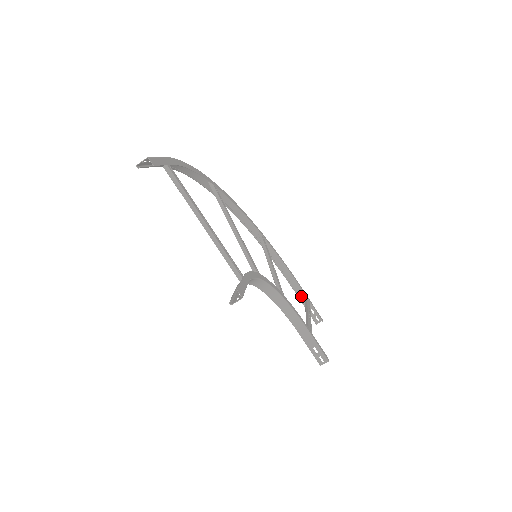
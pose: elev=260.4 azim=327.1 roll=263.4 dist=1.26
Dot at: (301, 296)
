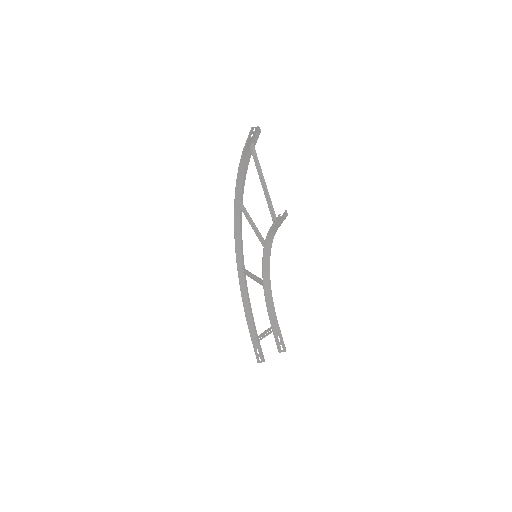
Dot at: (252, 336)
